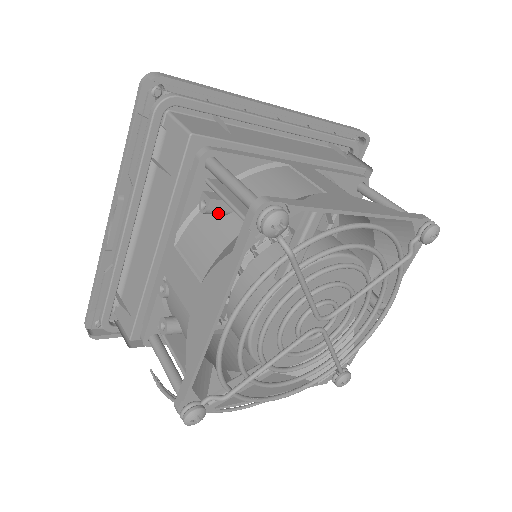
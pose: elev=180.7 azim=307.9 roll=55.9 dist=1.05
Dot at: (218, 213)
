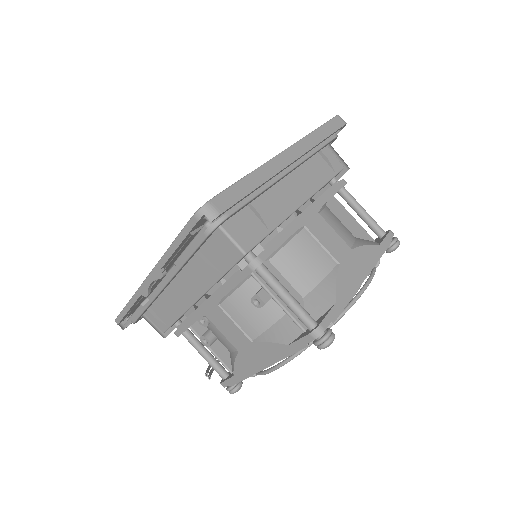
Dot at: occluded
